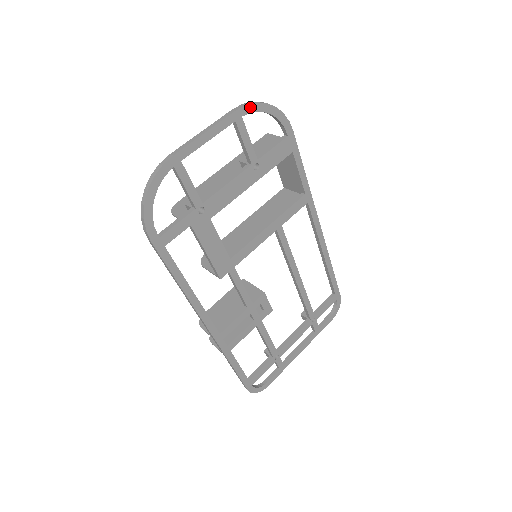
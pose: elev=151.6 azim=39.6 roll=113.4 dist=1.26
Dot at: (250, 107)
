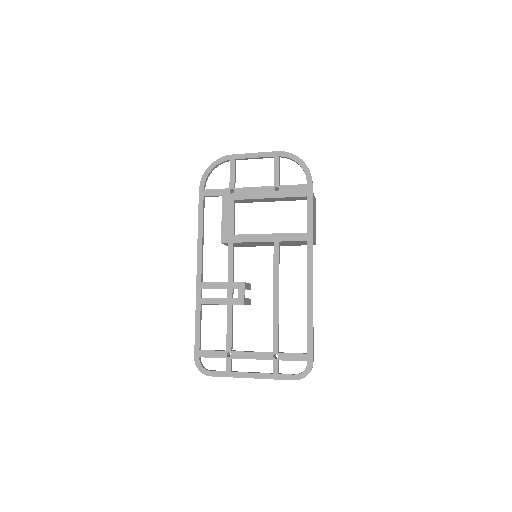
Dot at: (287, 154)
